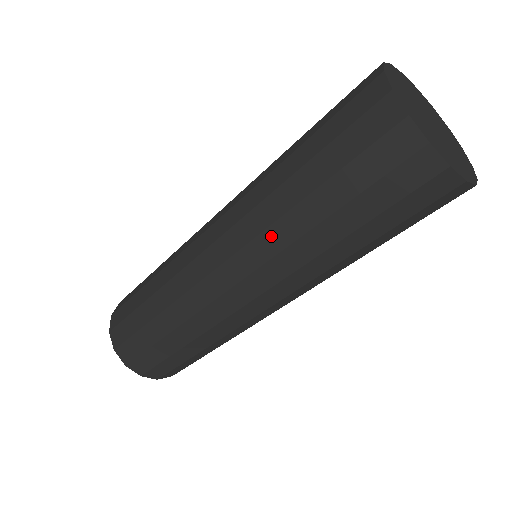
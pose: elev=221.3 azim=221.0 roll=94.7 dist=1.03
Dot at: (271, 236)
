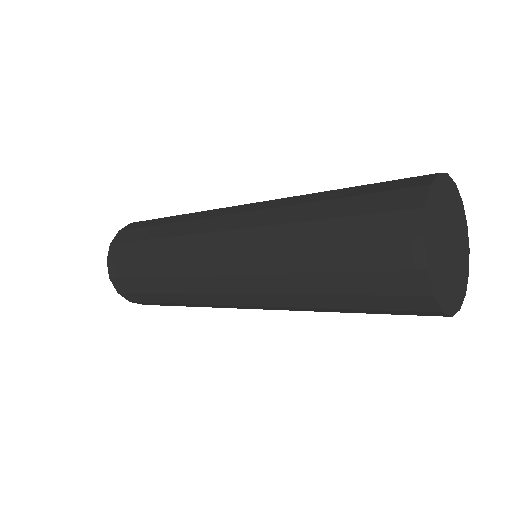
Dot at: occluded
